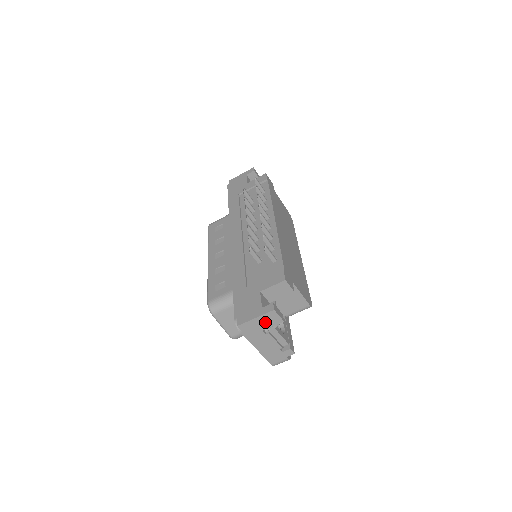
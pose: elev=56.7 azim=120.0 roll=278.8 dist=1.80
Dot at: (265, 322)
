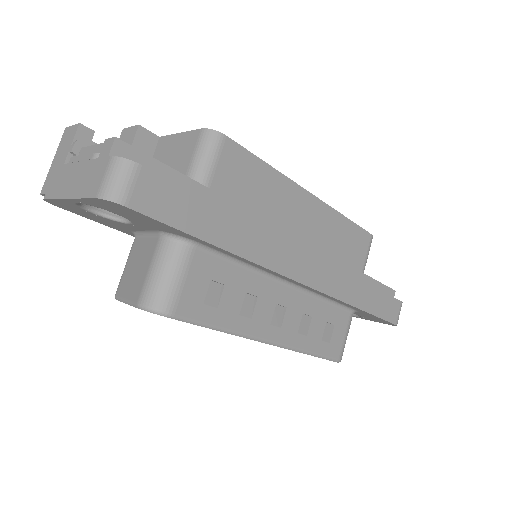
Dot at: (63, 152)
